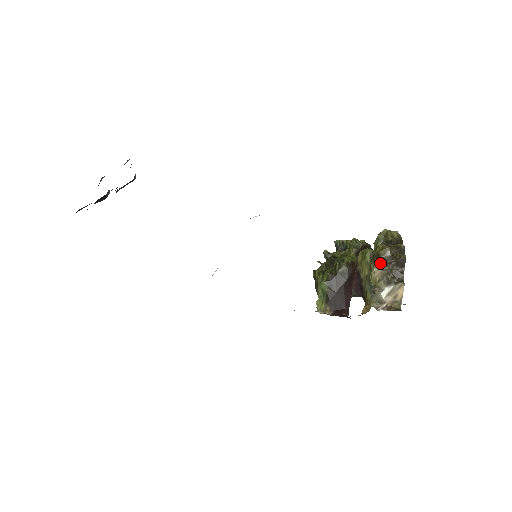
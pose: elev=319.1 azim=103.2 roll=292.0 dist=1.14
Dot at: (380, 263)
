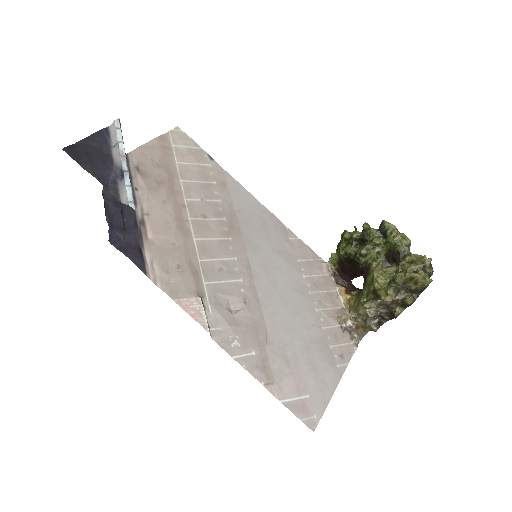
Dot at: (372, 305)
